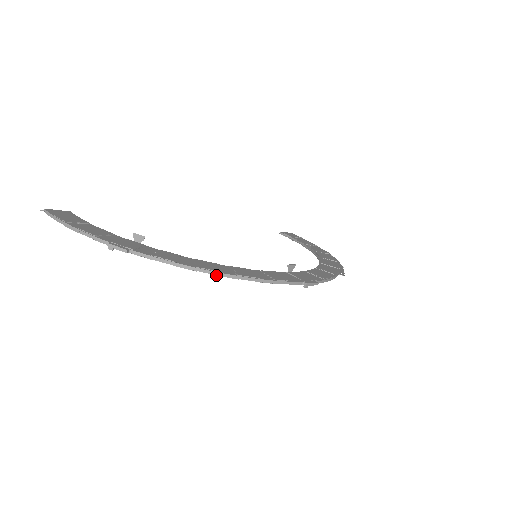
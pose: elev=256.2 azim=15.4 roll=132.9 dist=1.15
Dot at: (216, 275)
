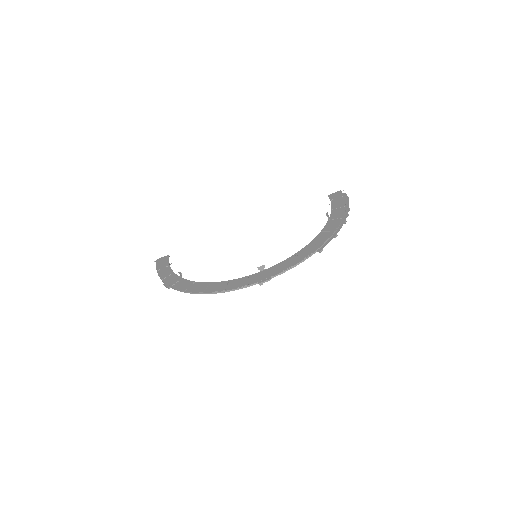
Dot at: occluded
